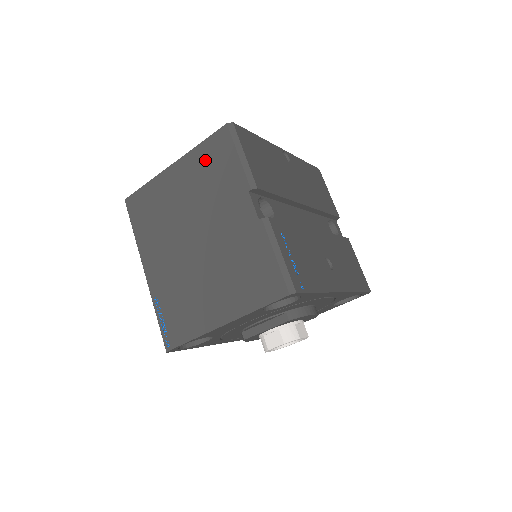
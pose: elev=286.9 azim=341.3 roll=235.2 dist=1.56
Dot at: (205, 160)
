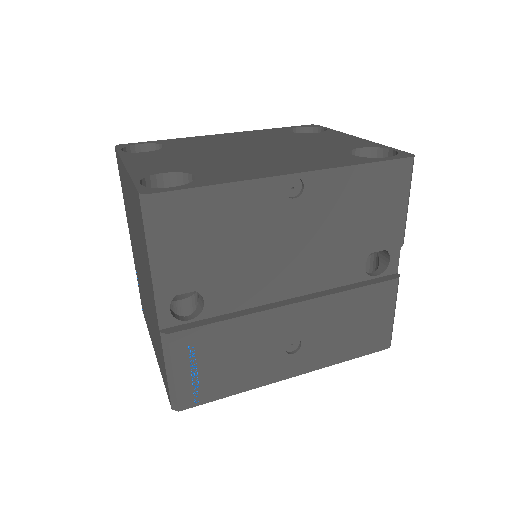
Dot at: (135, 206)
